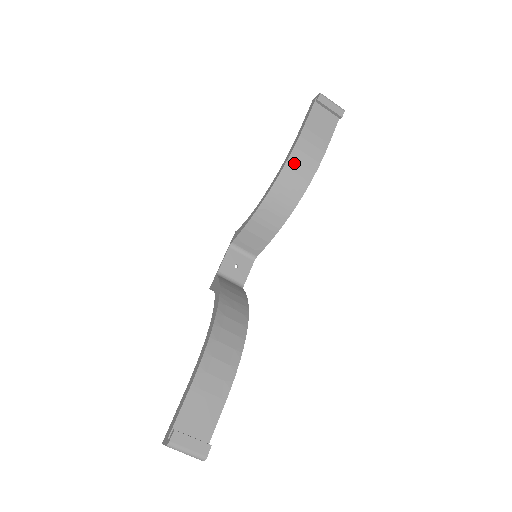
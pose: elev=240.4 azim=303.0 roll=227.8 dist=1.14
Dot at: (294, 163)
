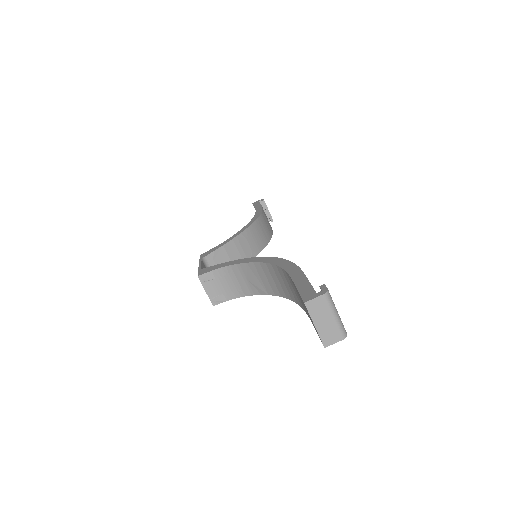
Dot at: (263, 219)
